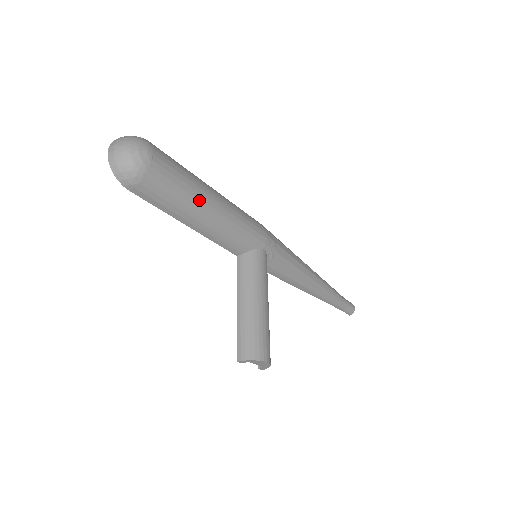
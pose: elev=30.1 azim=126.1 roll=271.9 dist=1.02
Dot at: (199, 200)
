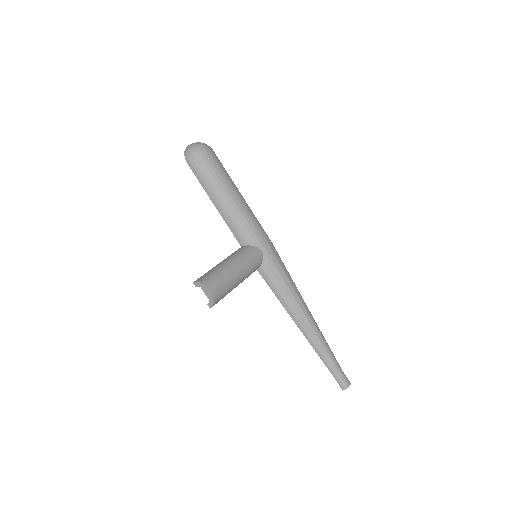
Dot at: (225, 189)
